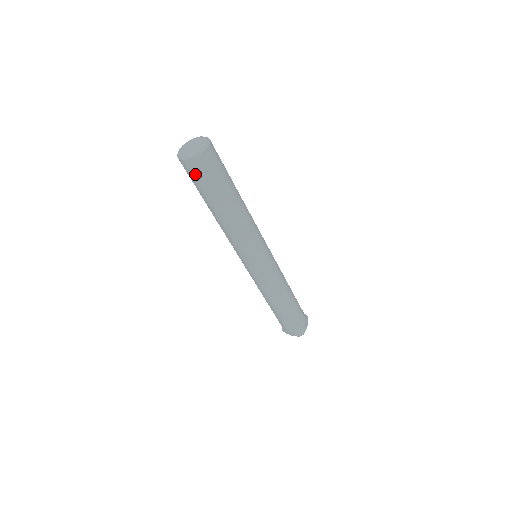
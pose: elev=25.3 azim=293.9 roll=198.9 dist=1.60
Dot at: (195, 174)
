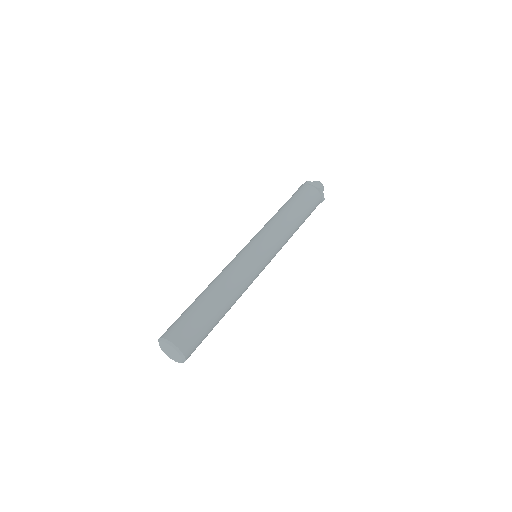
Dot at: occluded
